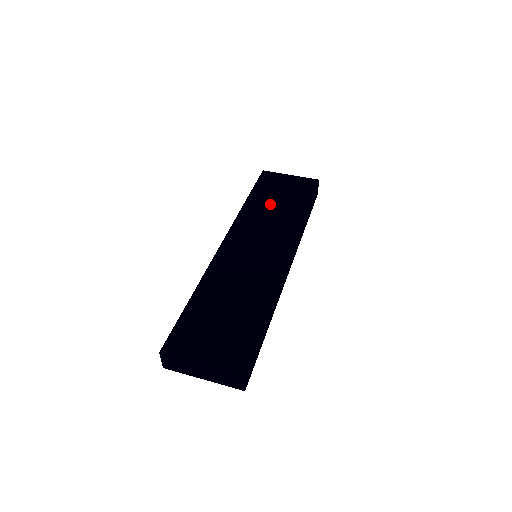
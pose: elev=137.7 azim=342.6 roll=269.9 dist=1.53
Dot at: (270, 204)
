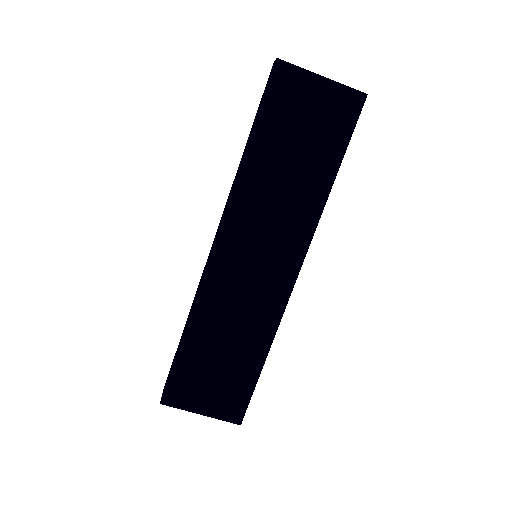
Dot at: (282, 162)
